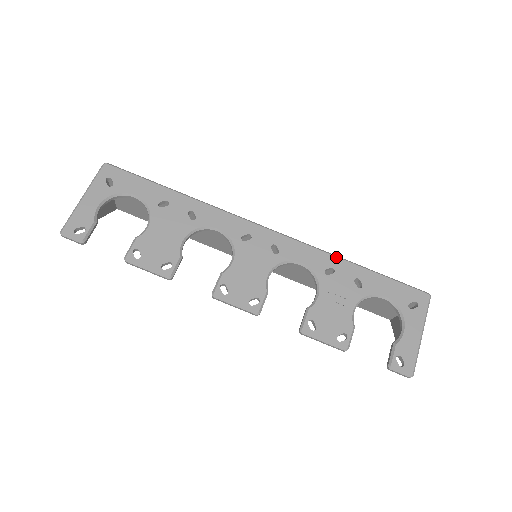
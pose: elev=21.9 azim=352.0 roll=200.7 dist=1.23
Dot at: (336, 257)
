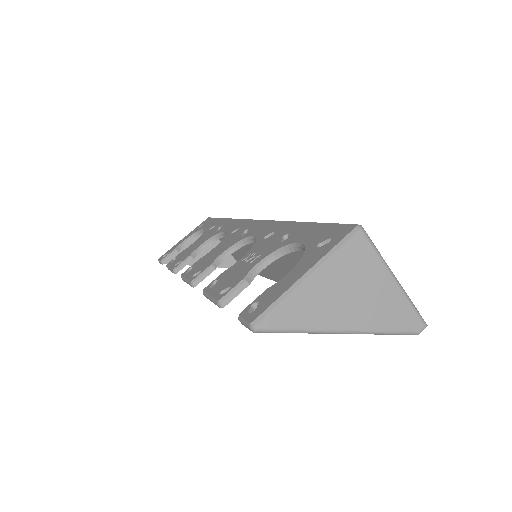
Dot at: (286, 221)
